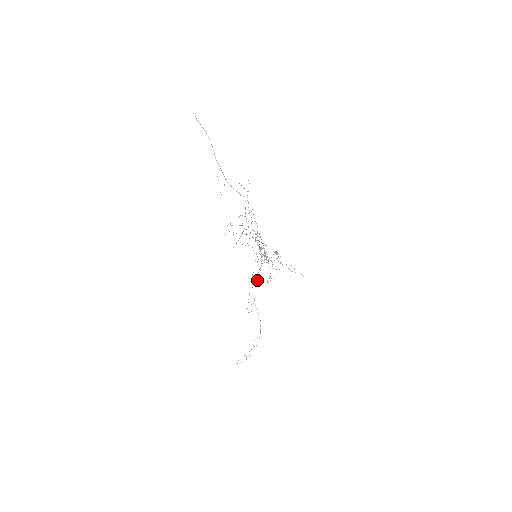
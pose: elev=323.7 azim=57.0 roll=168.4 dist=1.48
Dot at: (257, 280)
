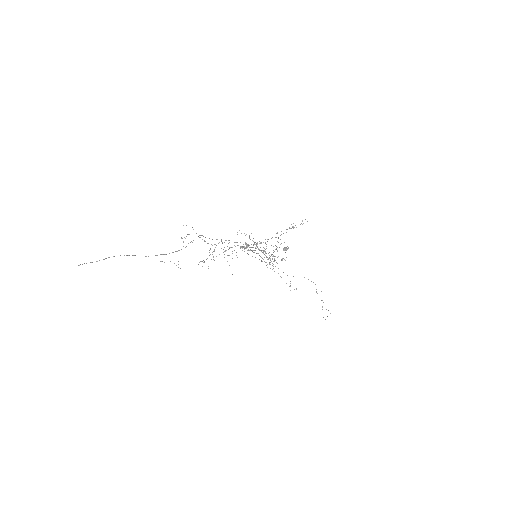
Dot at: occluded
